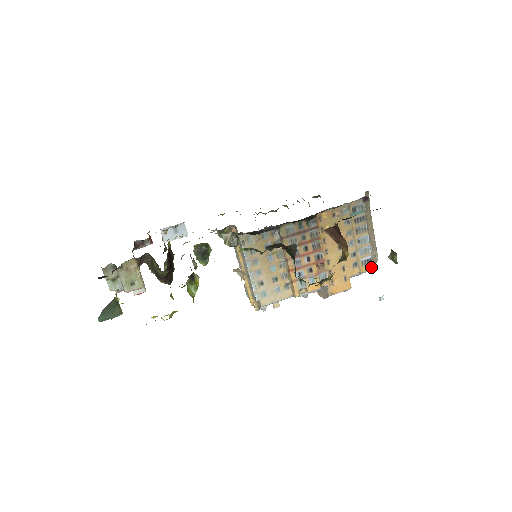
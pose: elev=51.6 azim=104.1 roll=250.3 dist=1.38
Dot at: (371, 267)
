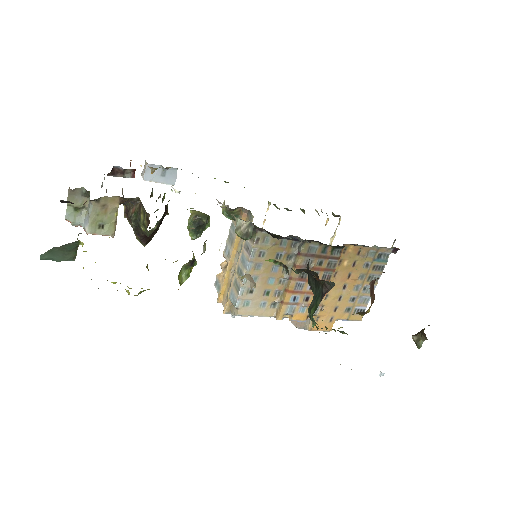
Dot at: (360, 318)
